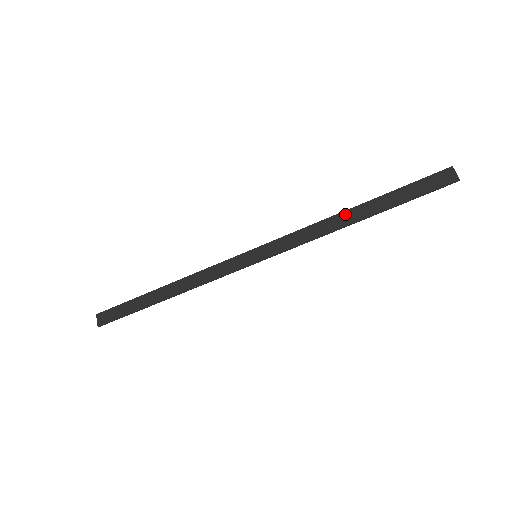
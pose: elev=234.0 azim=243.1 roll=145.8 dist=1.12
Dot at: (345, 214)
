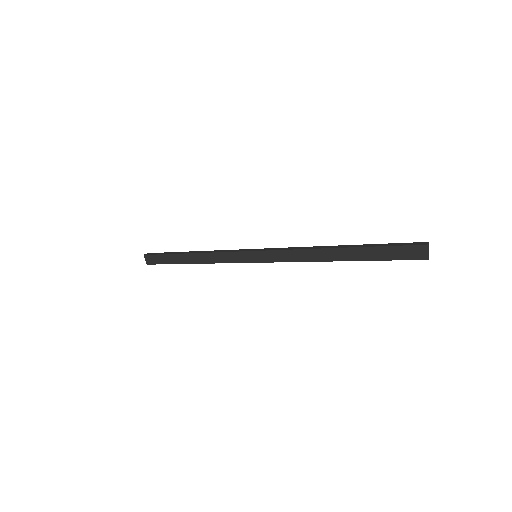
Dot at: (327, 251)
